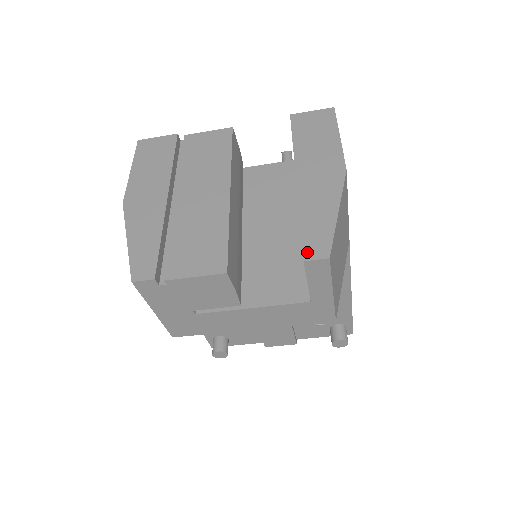
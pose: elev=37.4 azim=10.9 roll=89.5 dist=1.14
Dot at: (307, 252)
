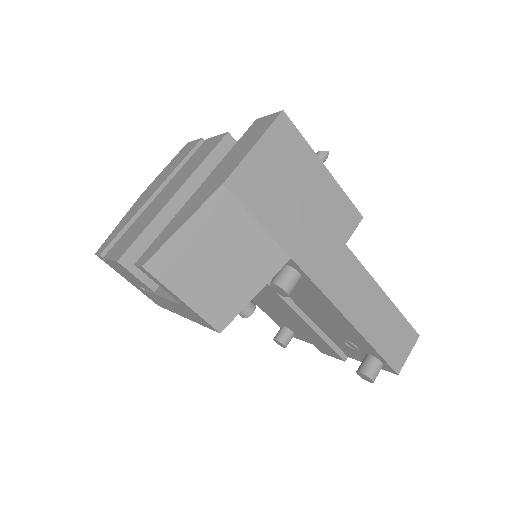
Dot at: (141, 257)
